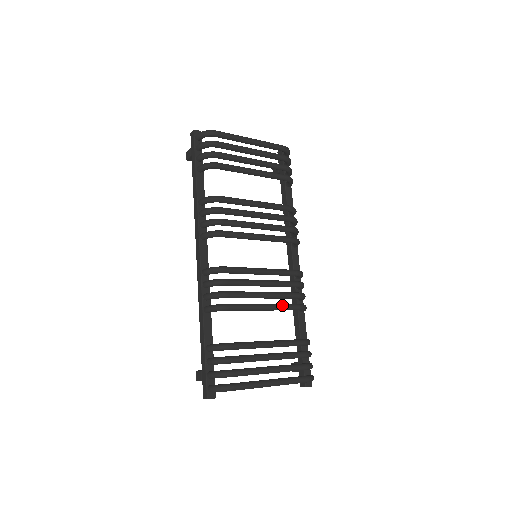
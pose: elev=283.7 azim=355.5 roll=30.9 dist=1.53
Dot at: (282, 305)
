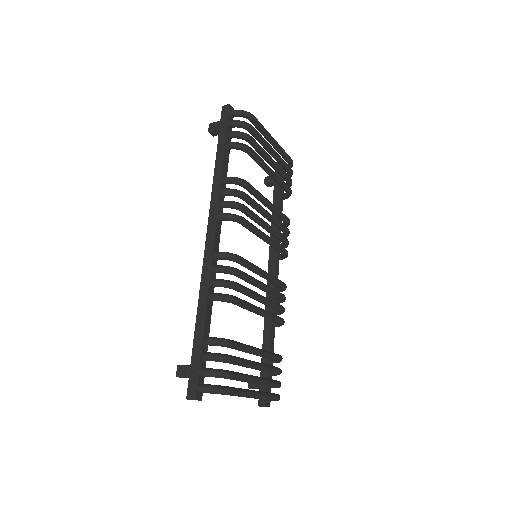
Dot at: (272, 314)
